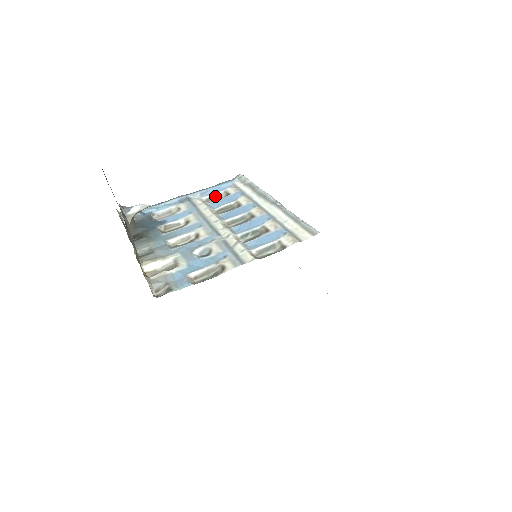
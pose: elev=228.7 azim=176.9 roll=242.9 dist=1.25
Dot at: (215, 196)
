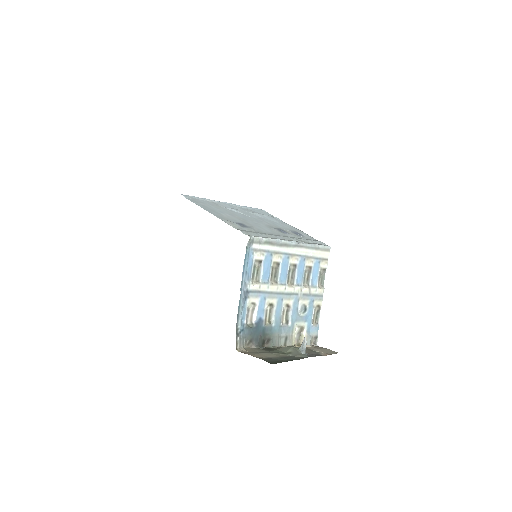
Dot at: (254, 270)
